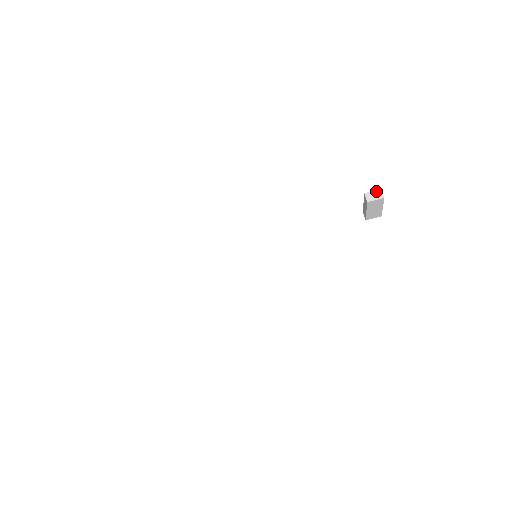
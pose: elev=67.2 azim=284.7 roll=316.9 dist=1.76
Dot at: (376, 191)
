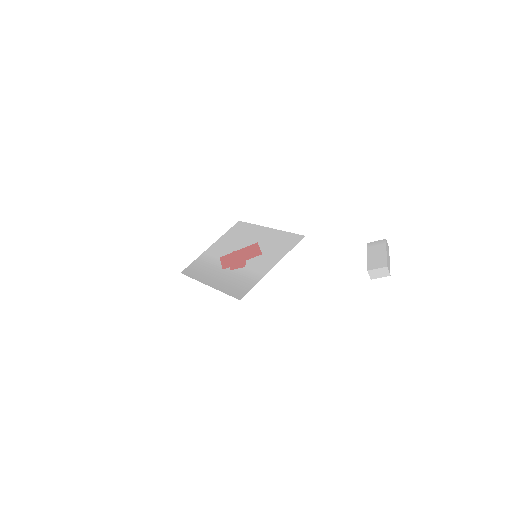
Dot at: (381, 269)
